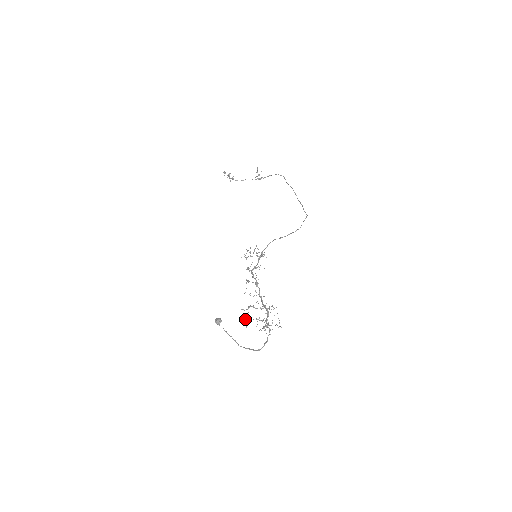
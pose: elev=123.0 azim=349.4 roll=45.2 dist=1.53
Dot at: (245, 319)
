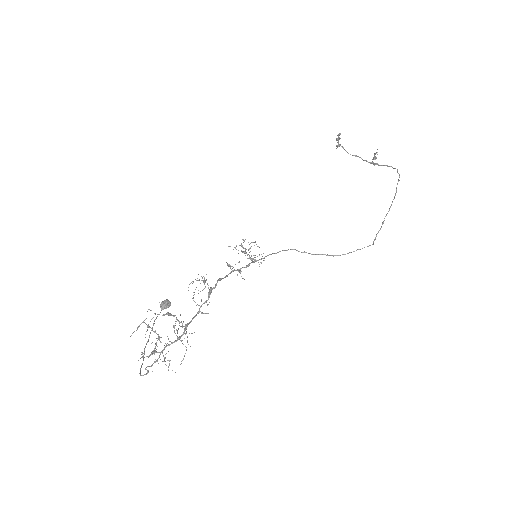
Dot at: occluded
